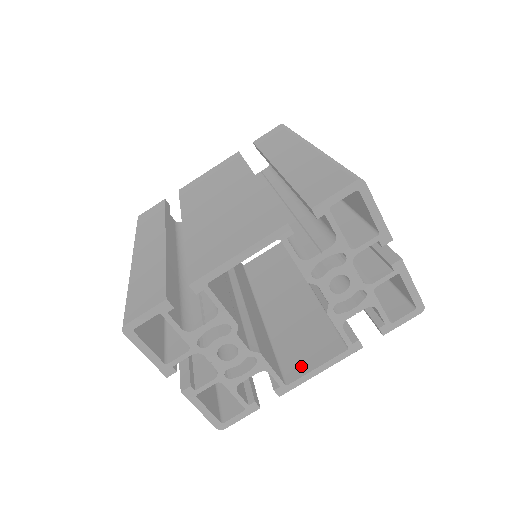
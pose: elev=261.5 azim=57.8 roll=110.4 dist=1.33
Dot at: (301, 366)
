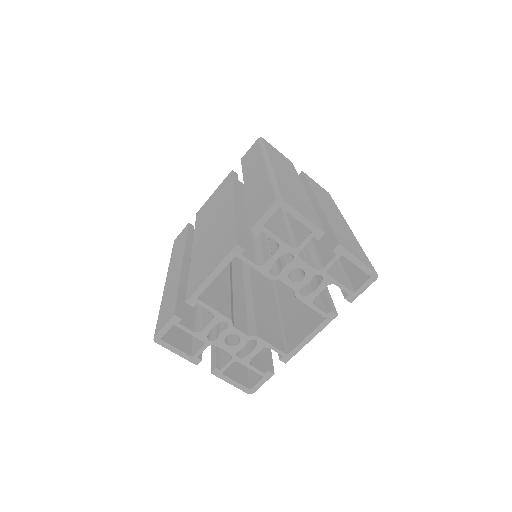
Dot at: (297, 338)
